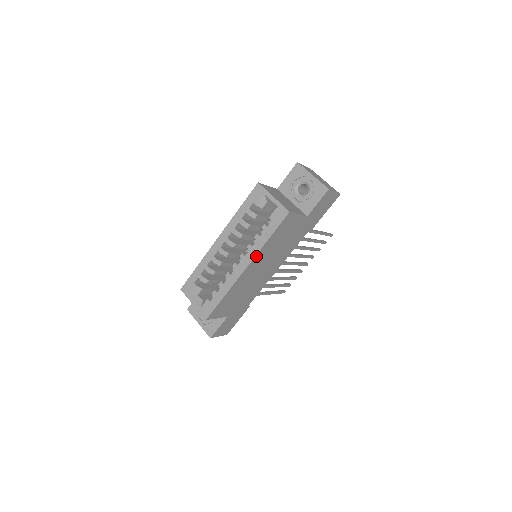
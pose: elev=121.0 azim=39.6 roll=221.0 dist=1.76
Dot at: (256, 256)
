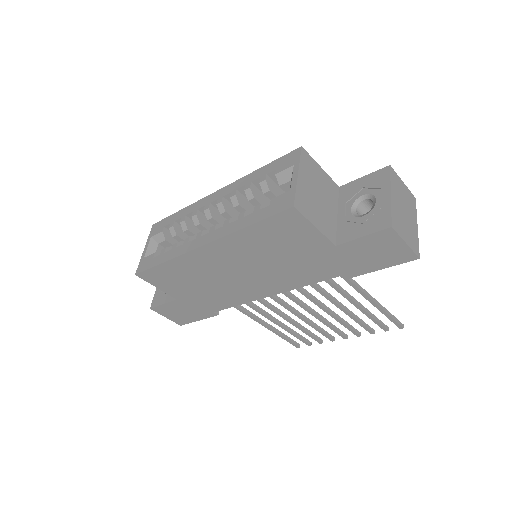
Dot at: (223, 239)
